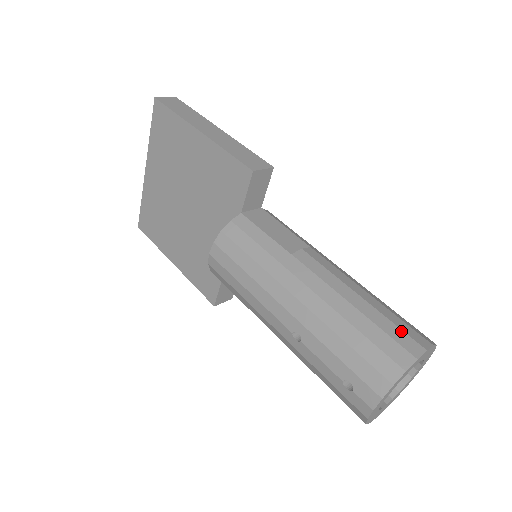
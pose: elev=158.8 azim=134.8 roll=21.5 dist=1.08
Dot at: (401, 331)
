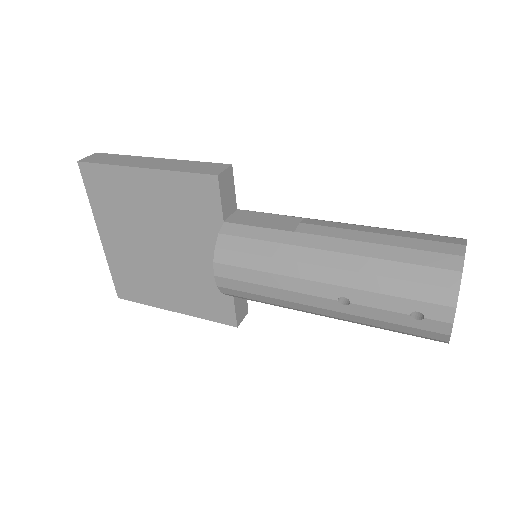
Dot at: (434, 242)
